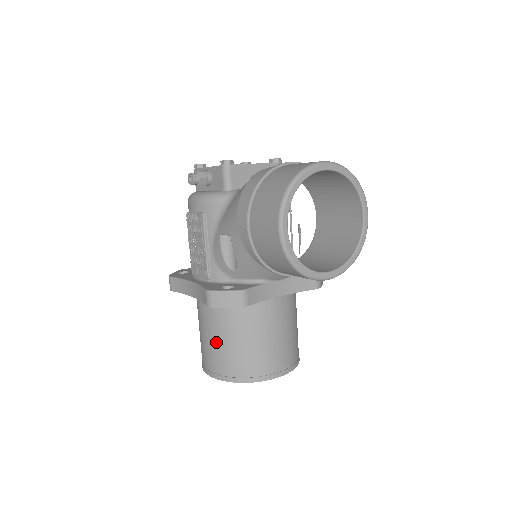
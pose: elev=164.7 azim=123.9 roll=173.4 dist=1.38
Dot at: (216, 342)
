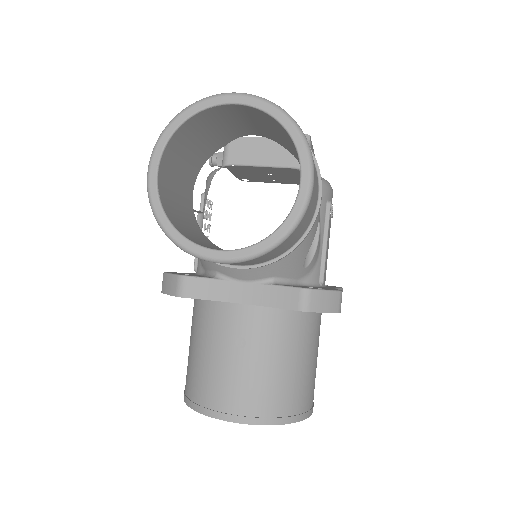
Dot at: (189, 349)
